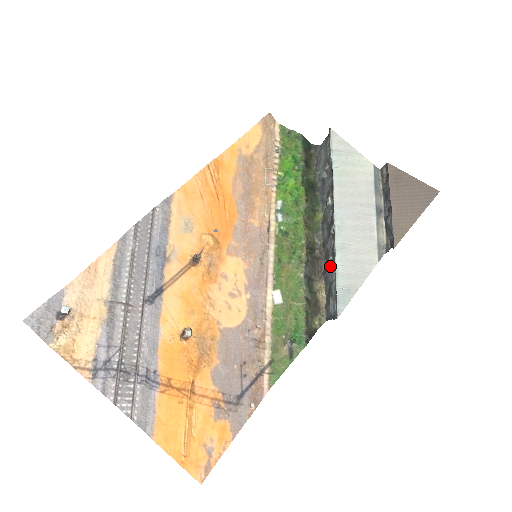
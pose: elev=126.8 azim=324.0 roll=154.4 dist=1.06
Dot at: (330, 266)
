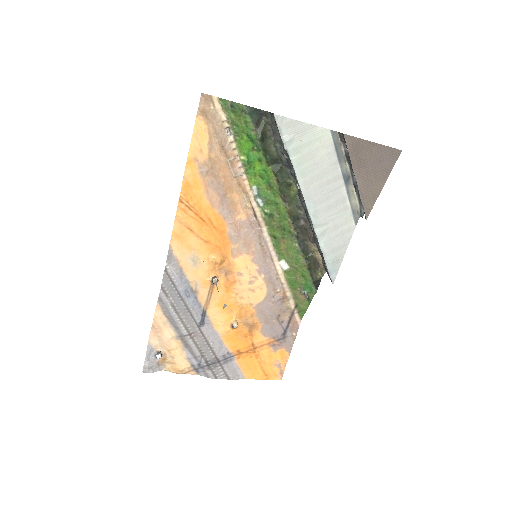
Dot at: occluded
